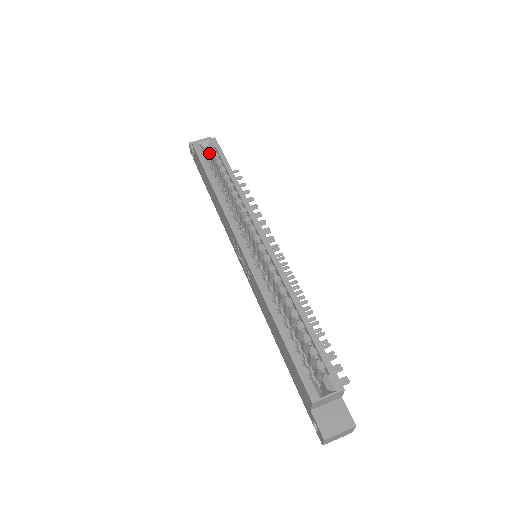
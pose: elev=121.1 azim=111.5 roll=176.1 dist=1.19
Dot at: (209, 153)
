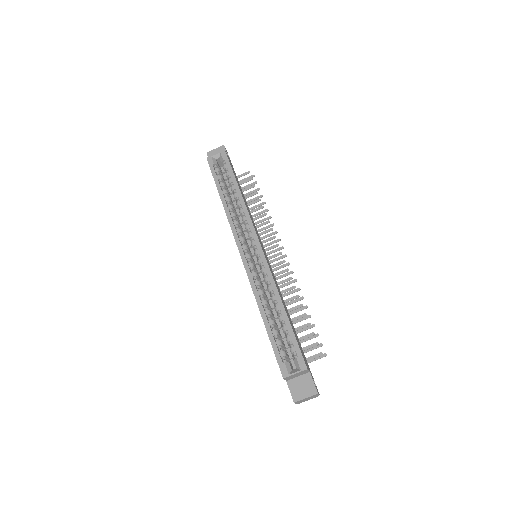
Dot at: occluded
